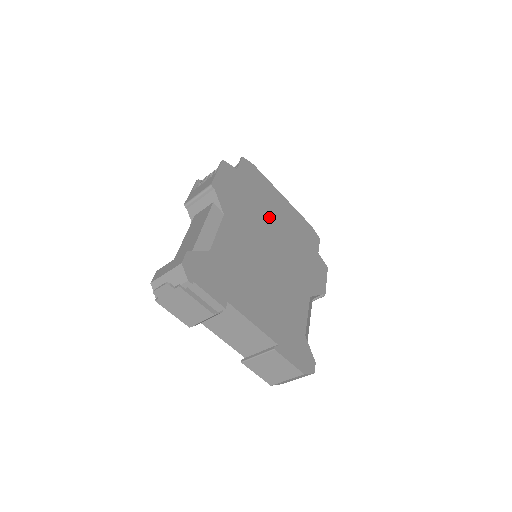
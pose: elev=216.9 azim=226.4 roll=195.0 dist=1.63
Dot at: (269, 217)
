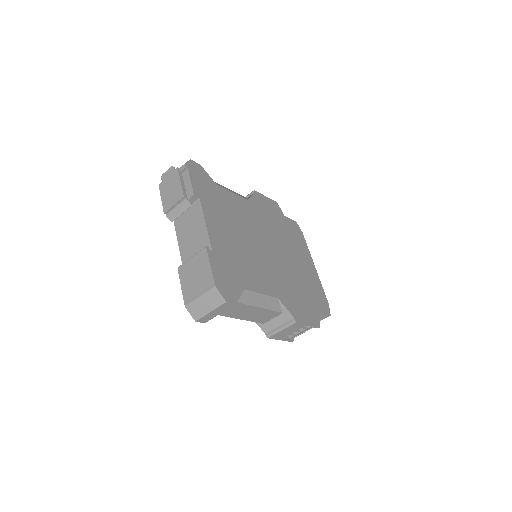
Dot at: (287, 248)
